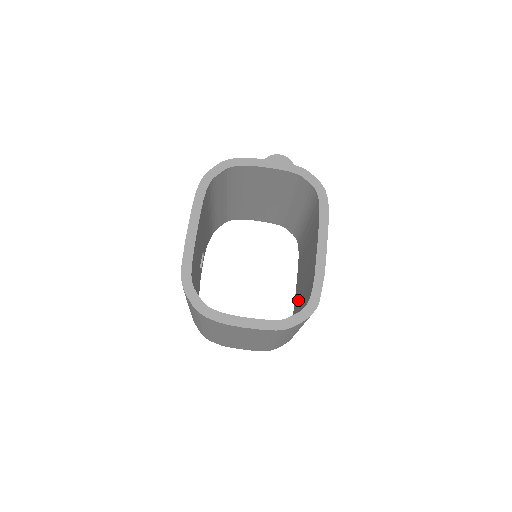
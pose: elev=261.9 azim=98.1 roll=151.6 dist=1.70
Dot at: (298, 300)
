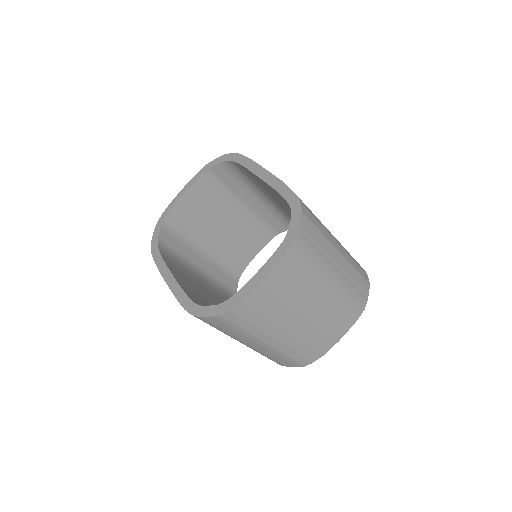
Dot at: occluded
